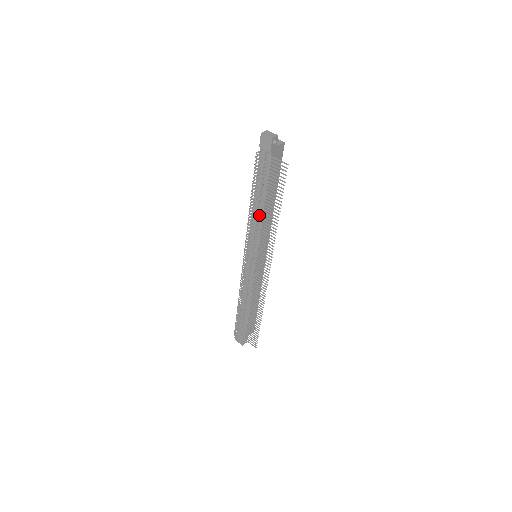
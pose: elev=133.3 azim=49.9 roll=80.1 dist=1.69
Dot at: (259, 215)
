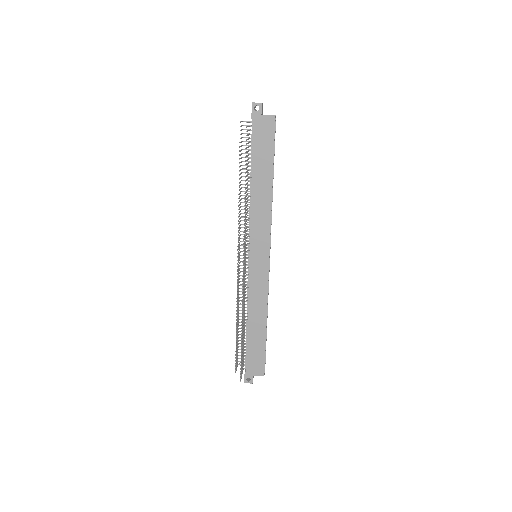
Dot at: (239, 189)
